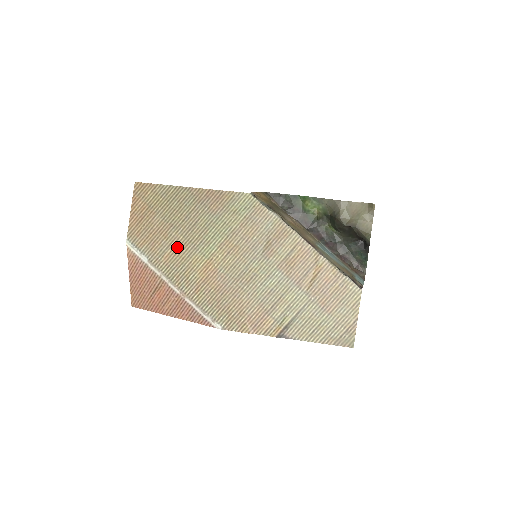
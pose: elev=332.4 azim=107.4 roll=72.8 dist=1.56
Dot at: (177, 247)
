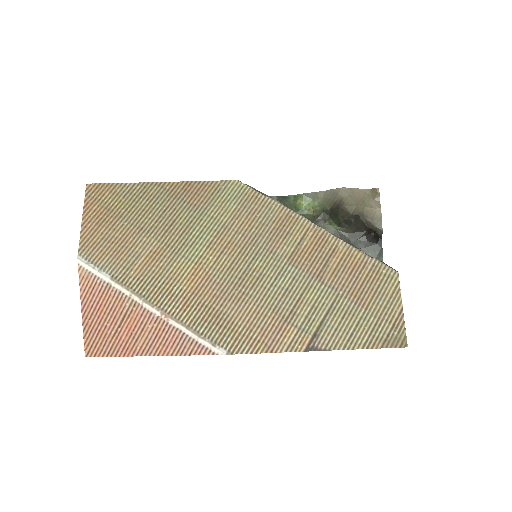
Dot at: (151, 255)
